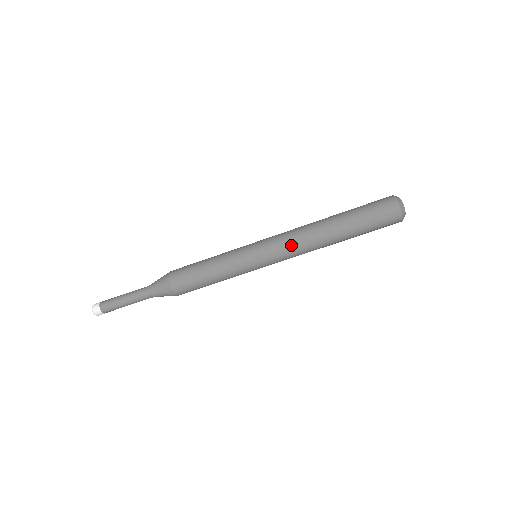
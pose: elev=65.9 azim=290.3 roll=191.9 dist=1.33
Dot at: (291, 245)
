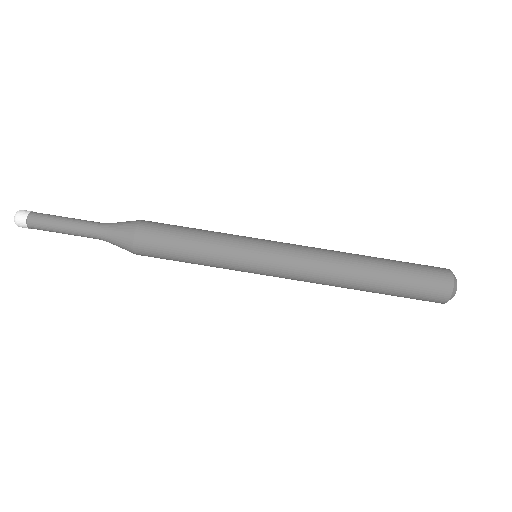
Dot at: (308, 255)
